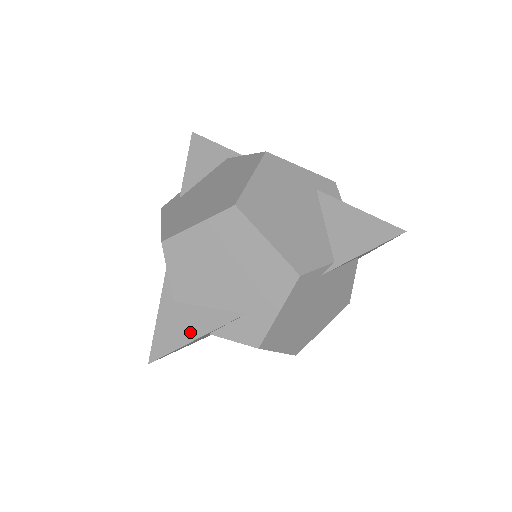
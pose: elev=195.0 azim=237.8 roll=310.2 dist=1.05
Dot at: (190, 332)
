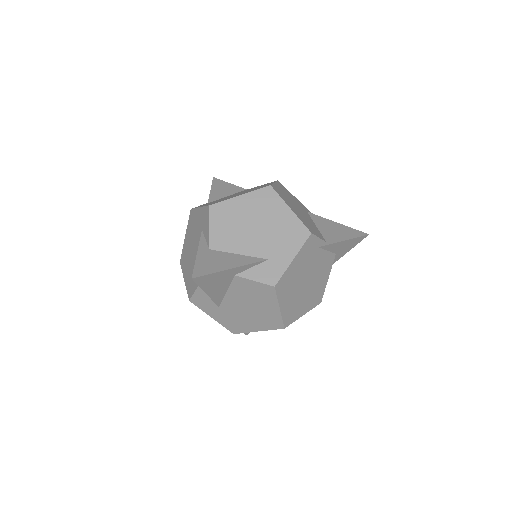
Dot at: (225, 265)
